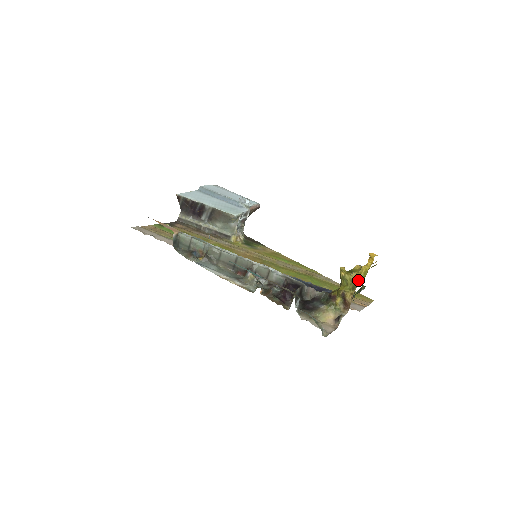
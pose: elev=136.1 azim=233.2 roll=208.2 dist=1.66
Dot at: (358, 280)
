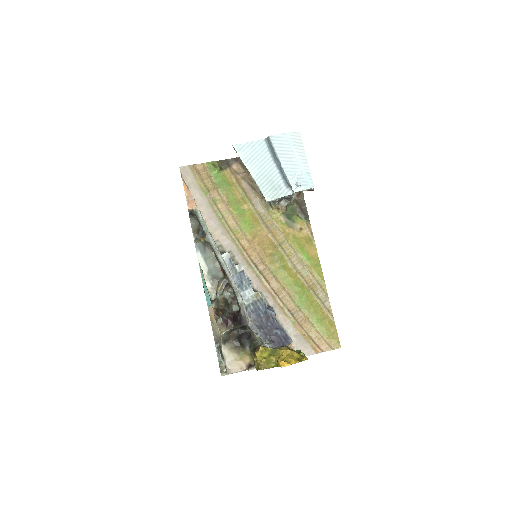
Dot at: (264, 367)
